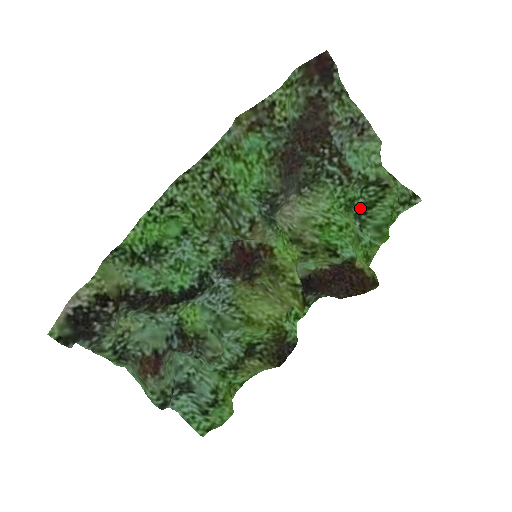
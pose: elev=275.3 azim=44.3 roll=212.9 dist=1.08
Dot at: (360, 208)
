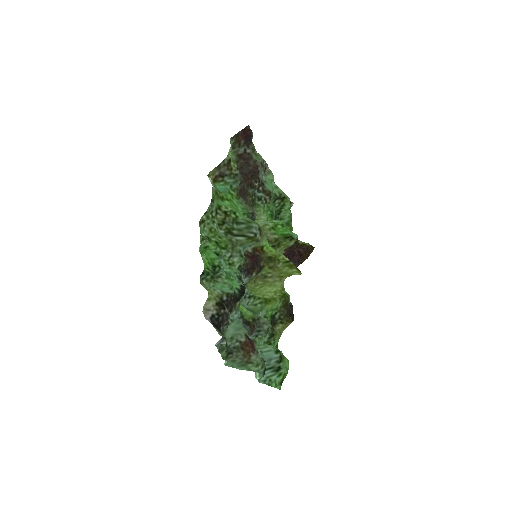
Dot at: (275, 215)
